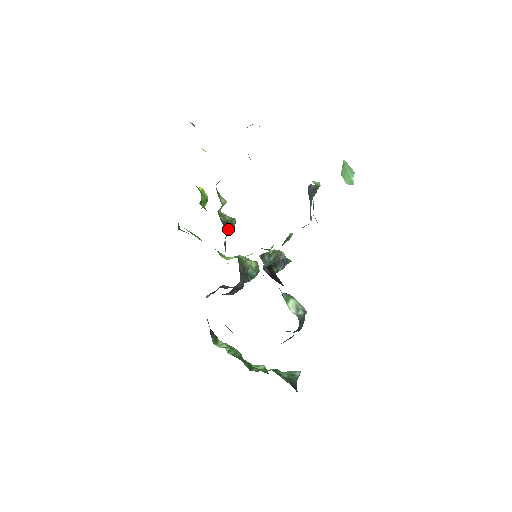
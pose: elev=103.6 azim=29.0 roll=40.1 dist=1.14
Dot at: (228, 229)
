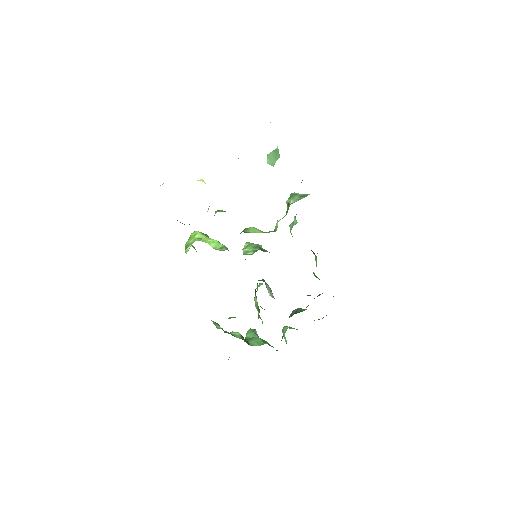
Dot at: occluded
